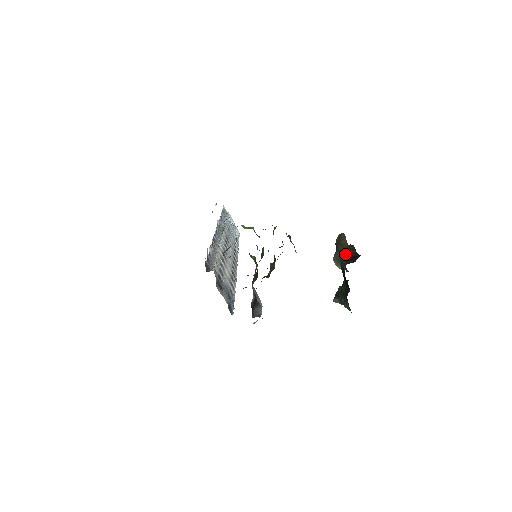
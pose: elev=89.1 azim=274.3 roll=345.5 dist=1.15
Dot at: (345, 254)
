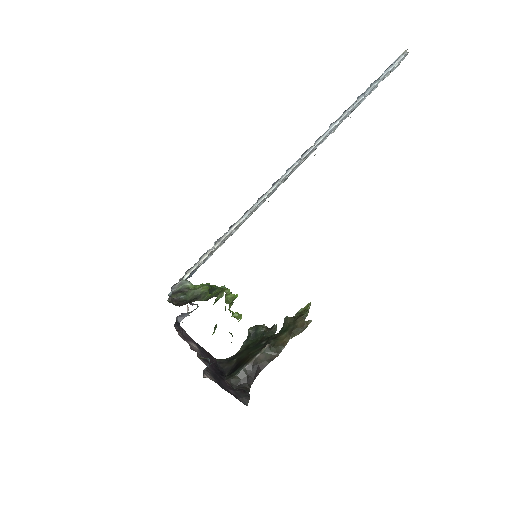
Dot at: (263, 357)
